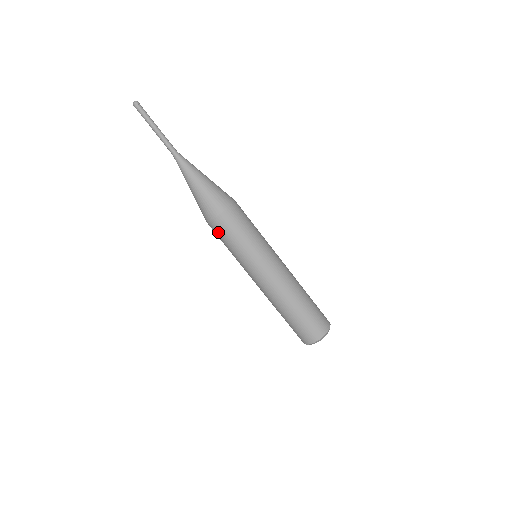
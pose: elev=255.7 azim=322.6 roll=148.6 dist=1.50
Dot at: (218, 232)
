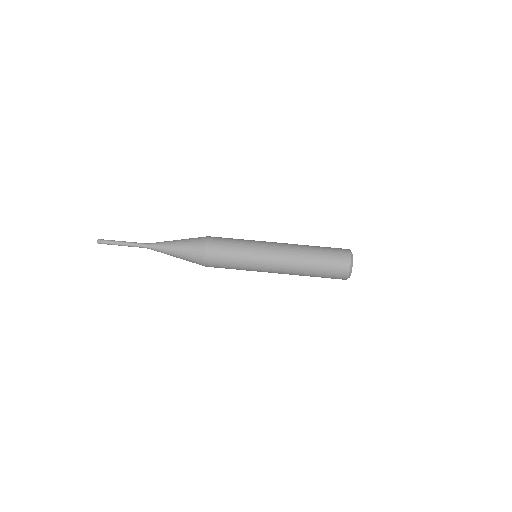
Dot at: (216, 259)
